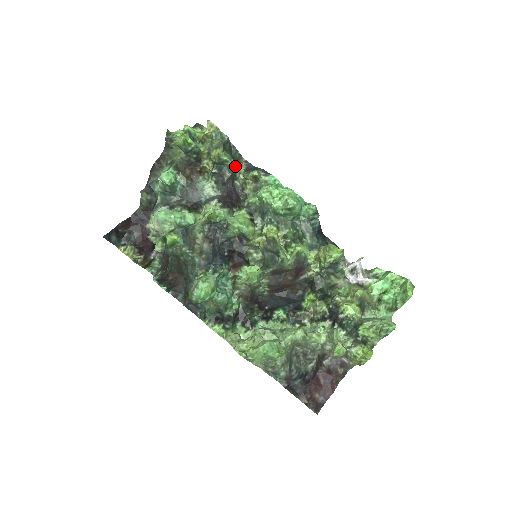
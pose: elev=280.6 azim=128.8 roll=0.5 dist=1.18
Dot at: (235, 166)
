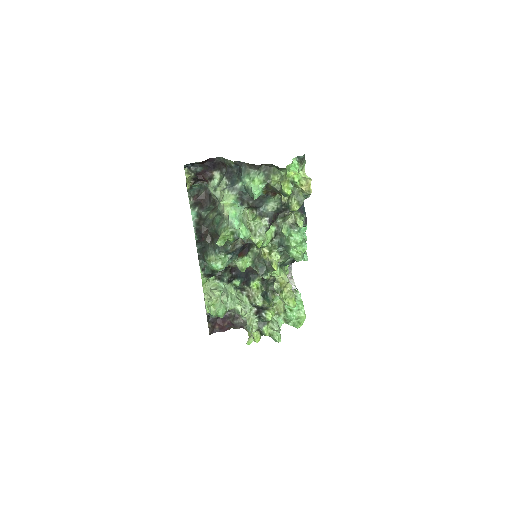
Dot at: occluded
